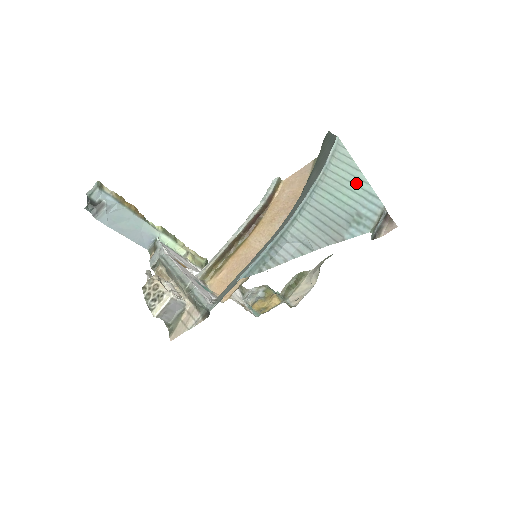
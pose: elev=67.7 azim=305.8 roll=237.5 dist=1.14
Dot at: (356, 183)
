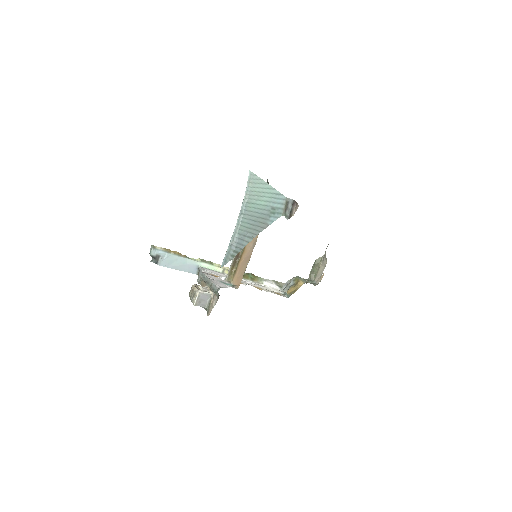
Dot at: (267, 192)
